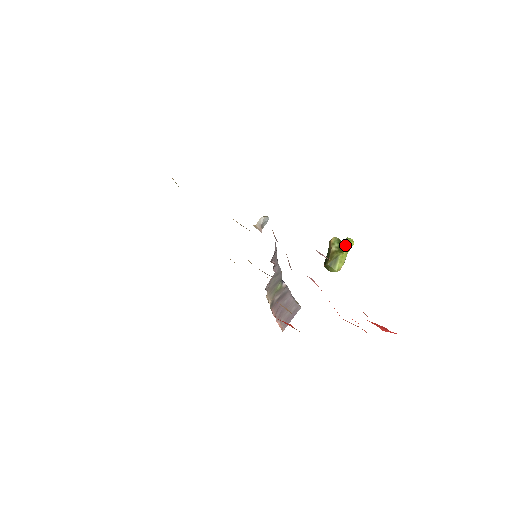
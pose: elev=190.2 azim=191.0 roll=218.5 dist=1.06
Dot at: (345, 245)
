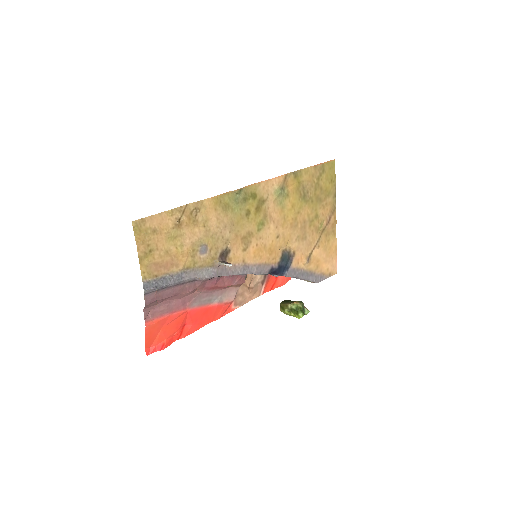
Dot at: (295, 313)
